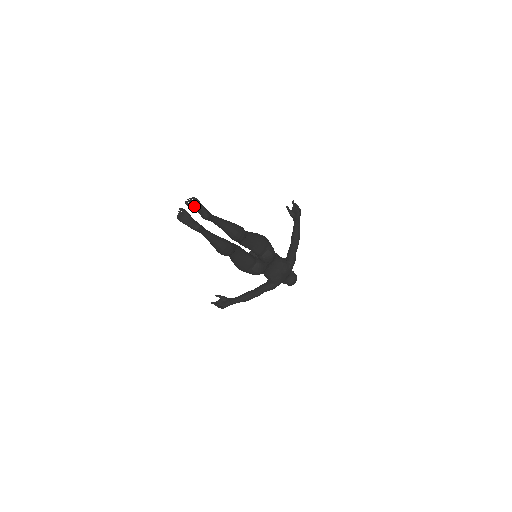
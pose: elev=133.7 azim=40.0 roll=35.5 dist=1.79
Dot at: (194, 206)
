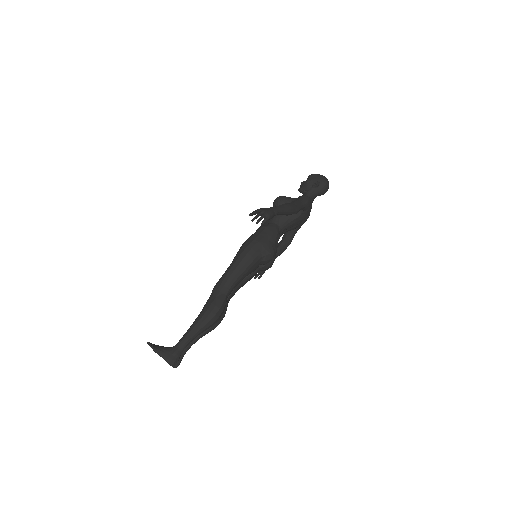
Dot at: occluded
